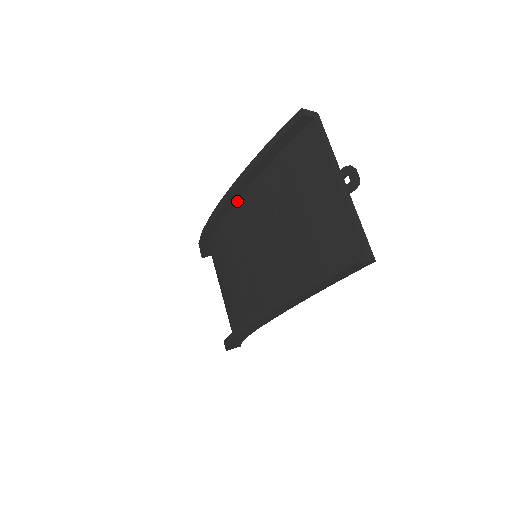
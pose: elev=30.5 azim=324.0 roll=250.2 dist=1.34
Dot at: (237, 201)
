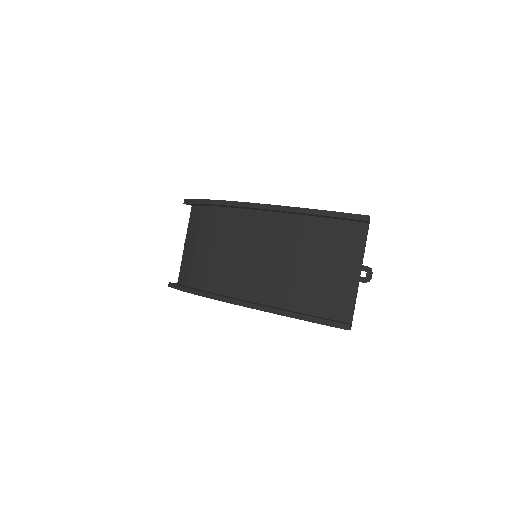
Dot at: (266, 211)
